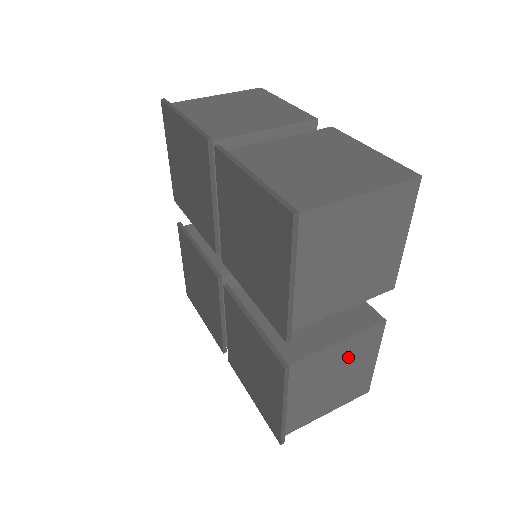
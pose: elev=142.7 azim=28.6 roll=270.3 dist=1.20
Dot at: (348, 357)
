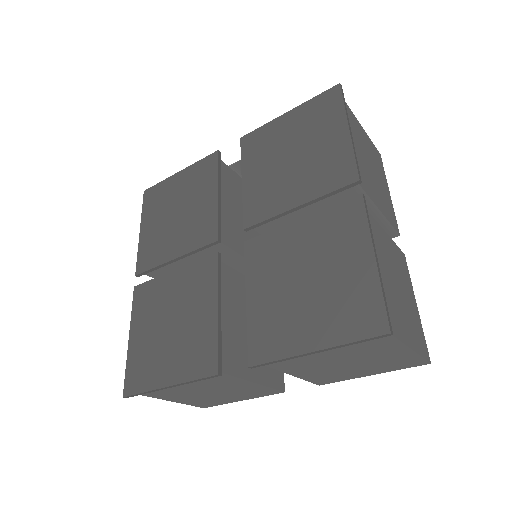
Dot at: (239, 390)
